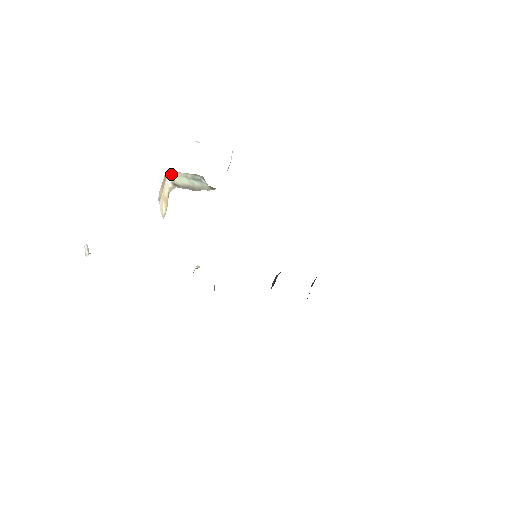
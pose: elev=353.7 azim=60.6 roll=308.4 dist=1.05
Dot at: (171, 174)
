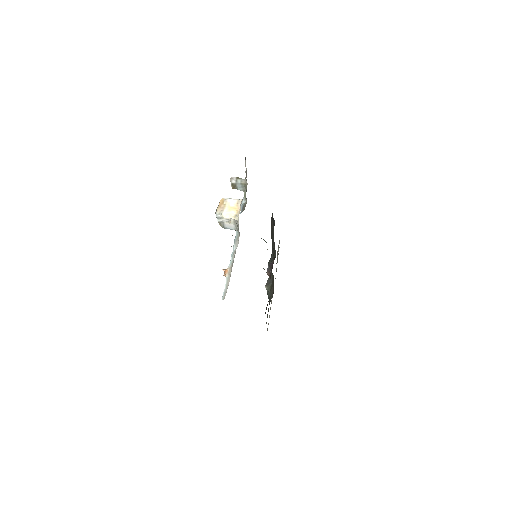
Dot at: (226, 199)
